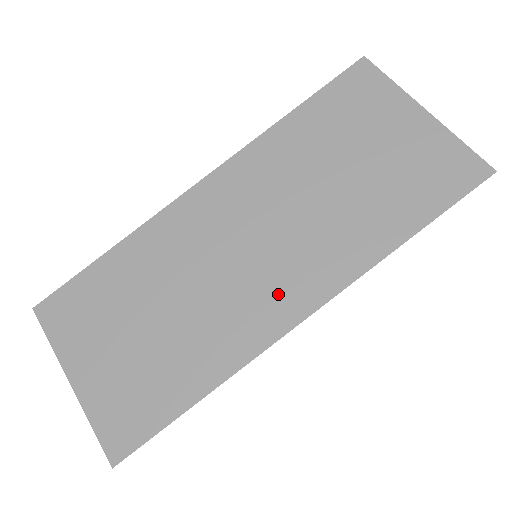
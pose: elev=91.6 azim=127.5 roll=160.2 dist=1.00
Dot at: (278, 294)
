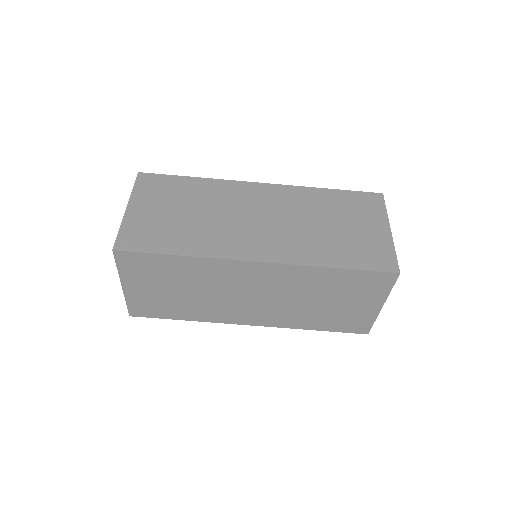
Dot at: (247, 315)
